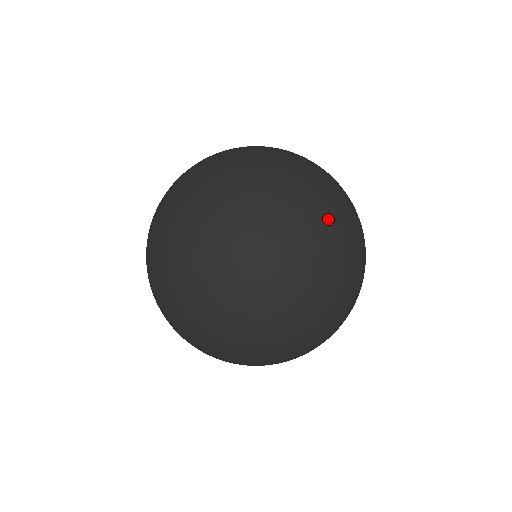
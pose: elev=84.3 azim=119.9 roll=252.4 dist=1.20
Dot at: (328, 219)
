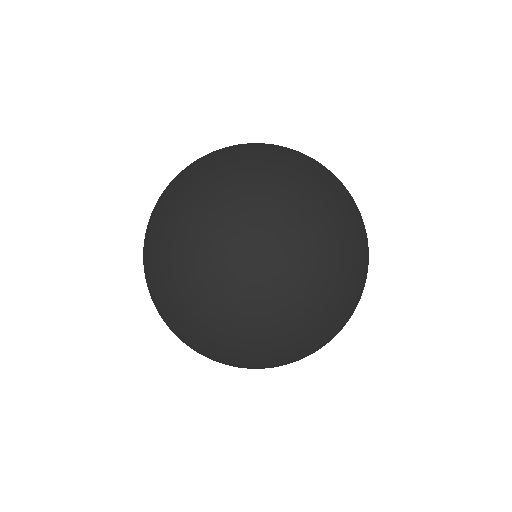
Dot at: (339, 191)
